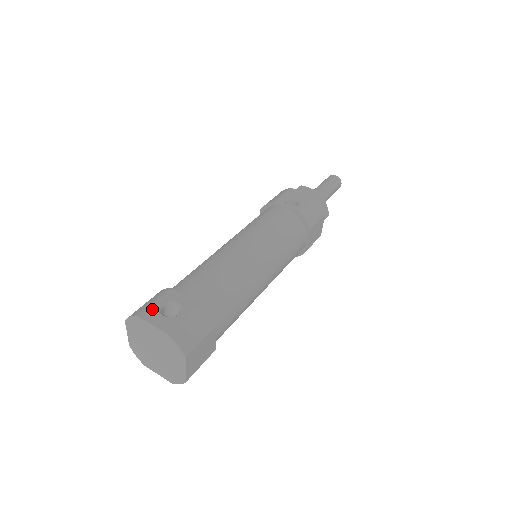
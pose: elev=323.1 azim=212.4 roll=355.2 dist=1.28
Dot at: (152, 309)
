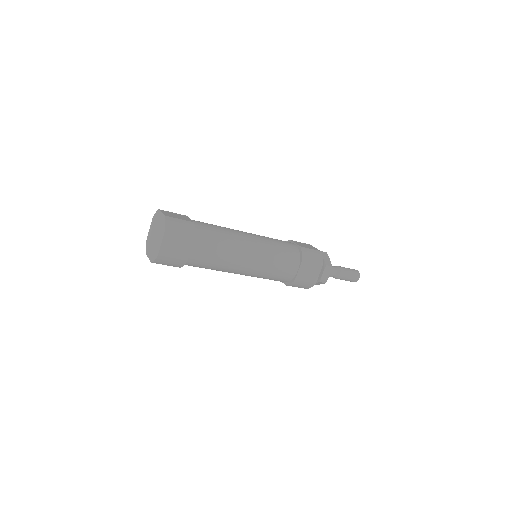
Dot at: occluded
